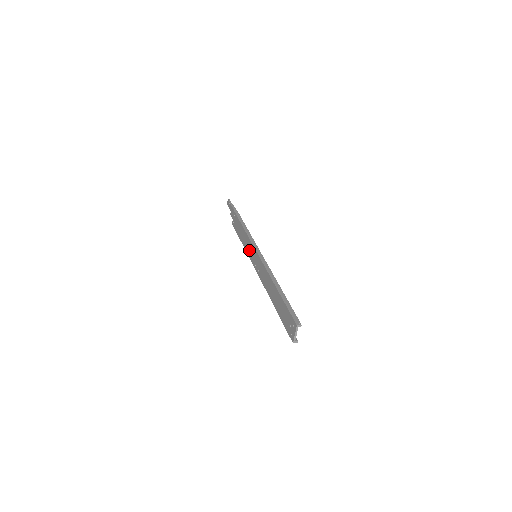
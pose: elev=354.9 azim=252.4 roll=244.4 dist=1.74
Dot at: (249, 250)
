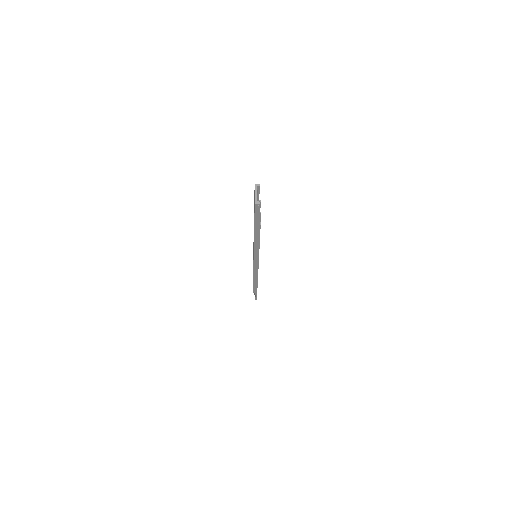
Dot at: occluded
